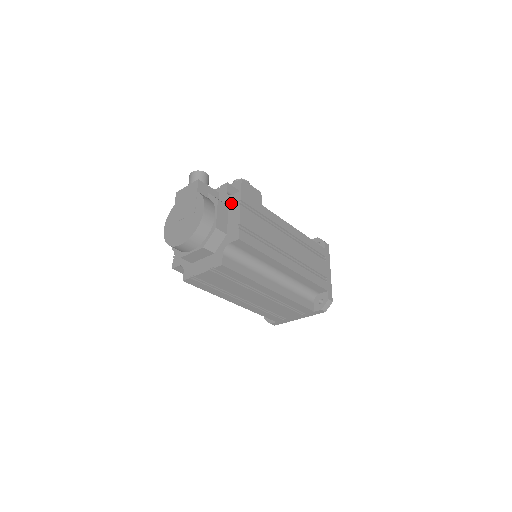
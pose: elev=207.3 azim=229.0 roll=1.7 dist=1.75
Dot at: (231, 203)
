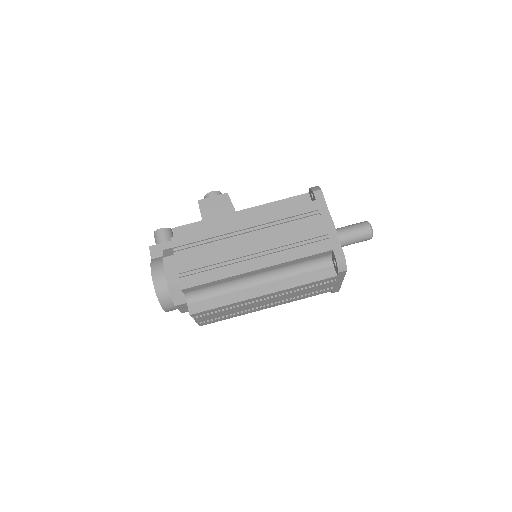
Dot at: occluded
